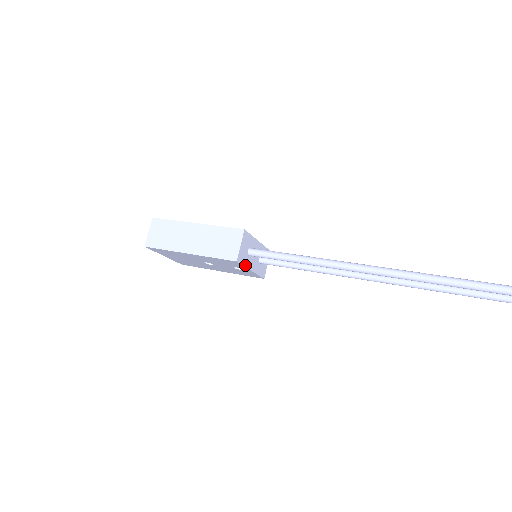
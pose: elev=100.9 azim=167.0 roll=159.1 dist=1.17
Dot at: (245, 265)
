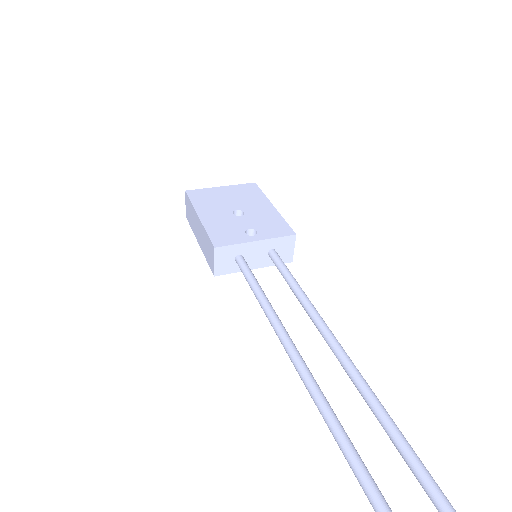
Dot at: (236, 271)
